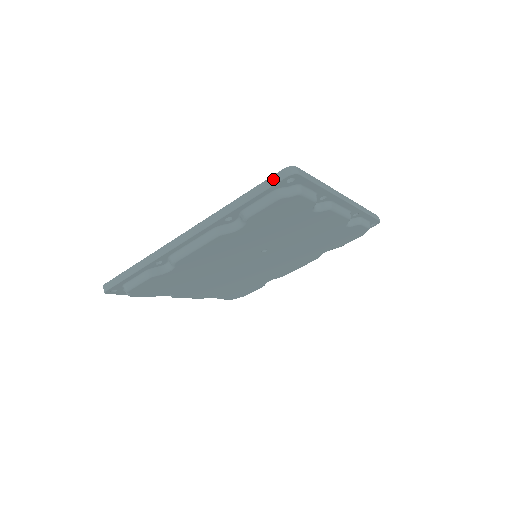
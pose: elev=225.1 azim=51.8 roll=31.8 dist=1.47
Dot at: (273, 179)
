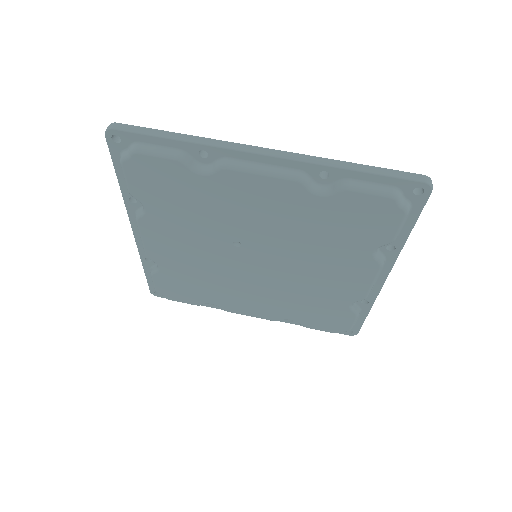
Dot at: (110, 144)
